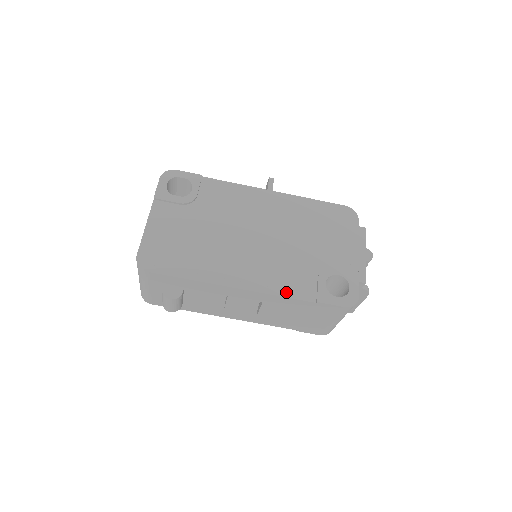
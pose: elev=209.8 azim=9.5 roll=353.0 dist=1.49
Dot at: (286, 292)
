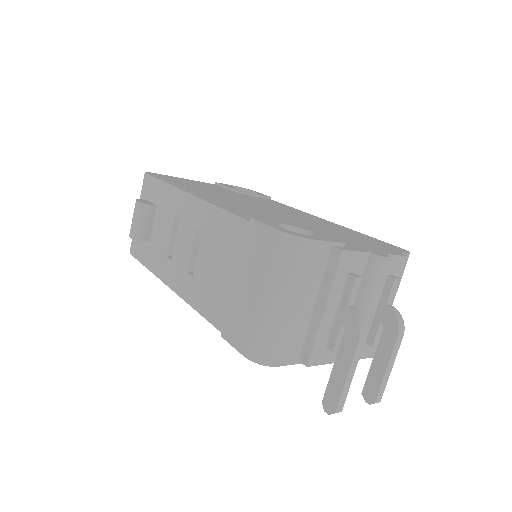
Dot at: (230, 210)
